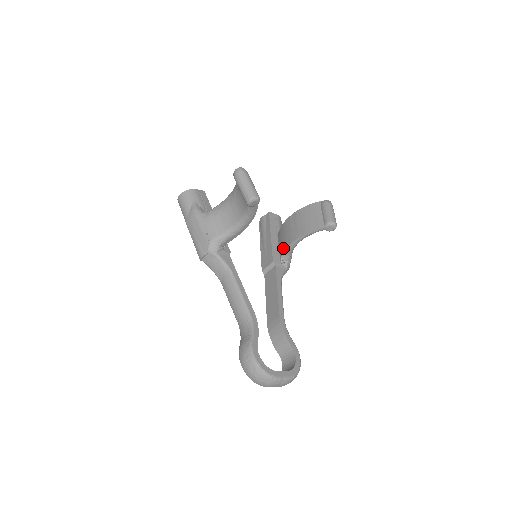
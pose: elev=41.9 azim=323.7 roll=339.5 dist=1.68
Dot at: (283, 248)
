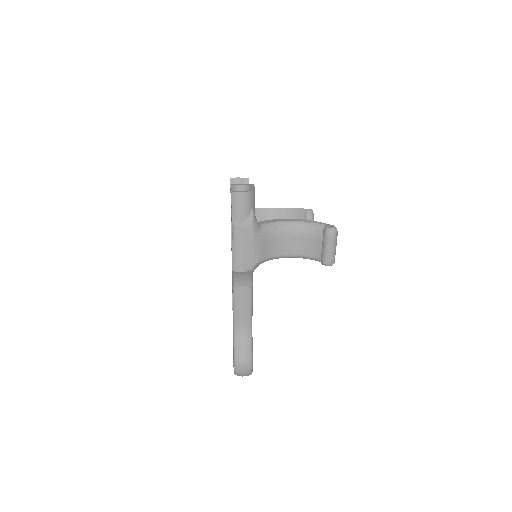
Dot at: occluded
